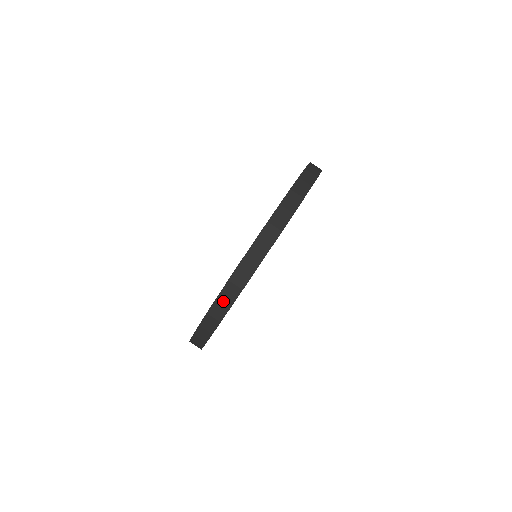
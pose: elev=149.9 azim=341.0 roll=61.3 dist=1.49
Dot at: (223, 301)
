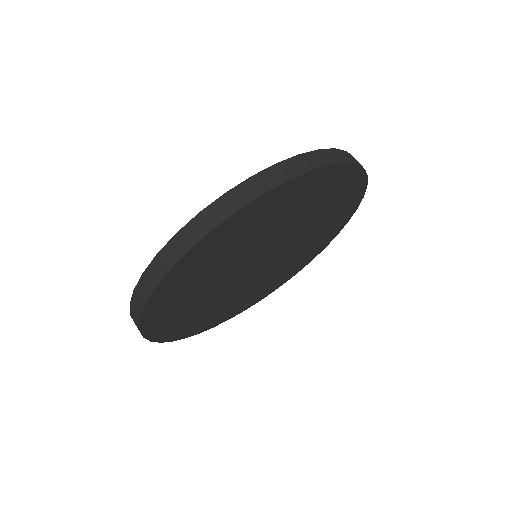
Dot at: (148, 279)
